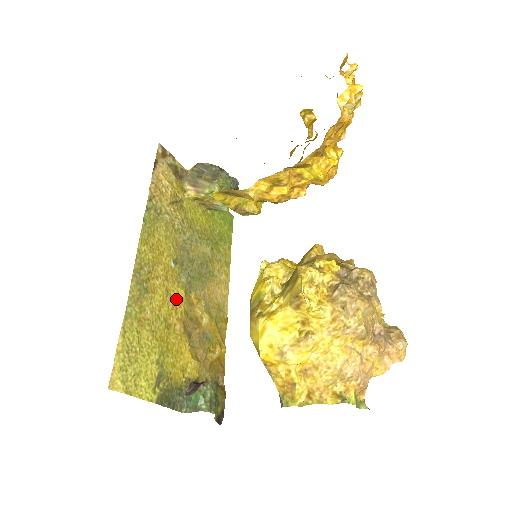
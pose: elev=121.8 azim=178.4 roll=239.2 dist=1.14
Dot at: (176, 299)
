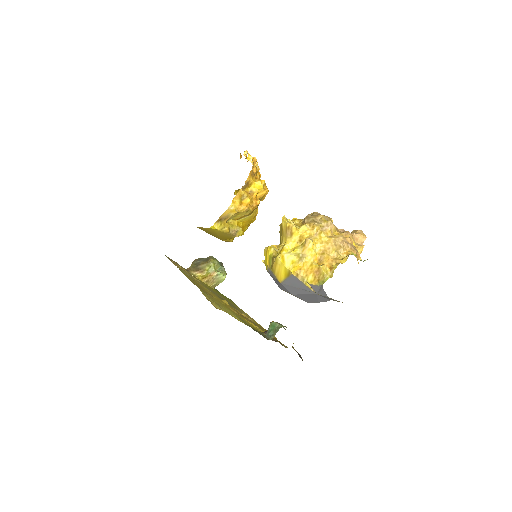
Dot at: occluded
